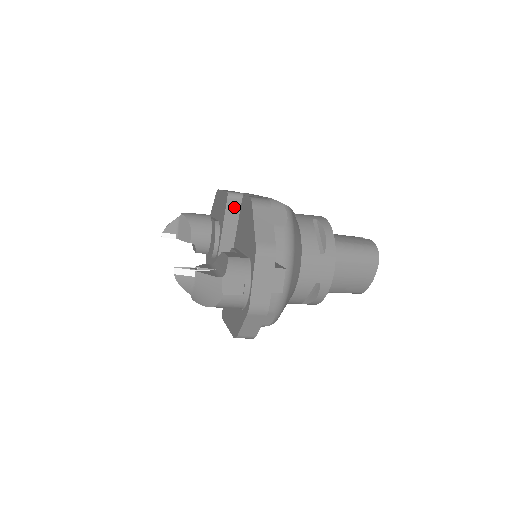
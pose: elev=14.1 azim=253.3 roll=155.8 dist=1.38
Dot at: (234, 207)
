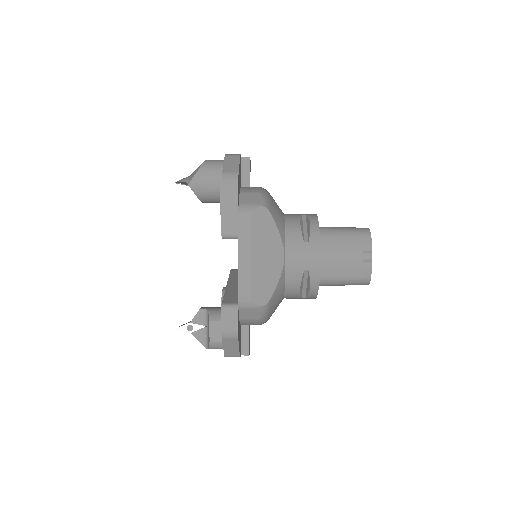
Dot at: occluded
